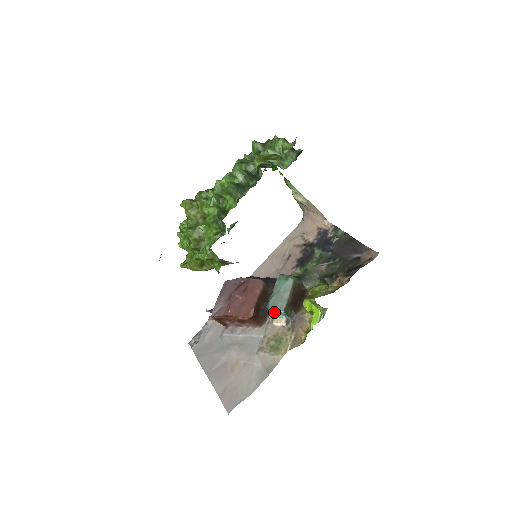
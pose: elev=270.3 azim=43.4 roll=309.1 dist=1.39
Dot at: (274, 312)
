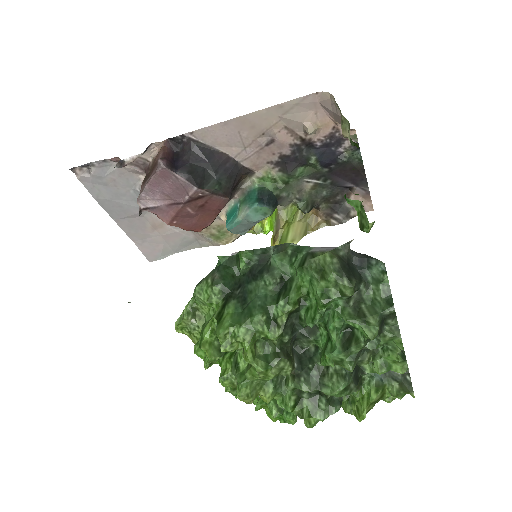
Dot at: occluded
